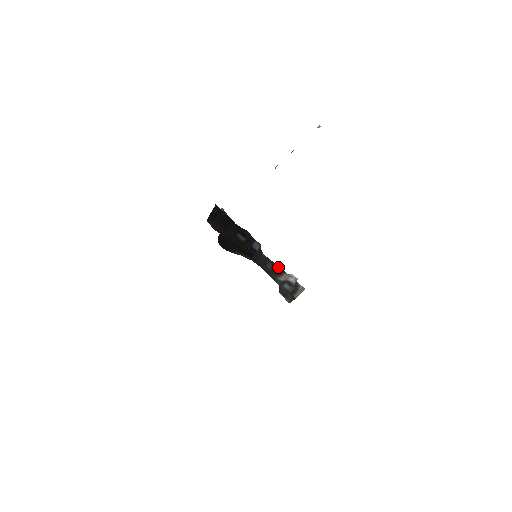
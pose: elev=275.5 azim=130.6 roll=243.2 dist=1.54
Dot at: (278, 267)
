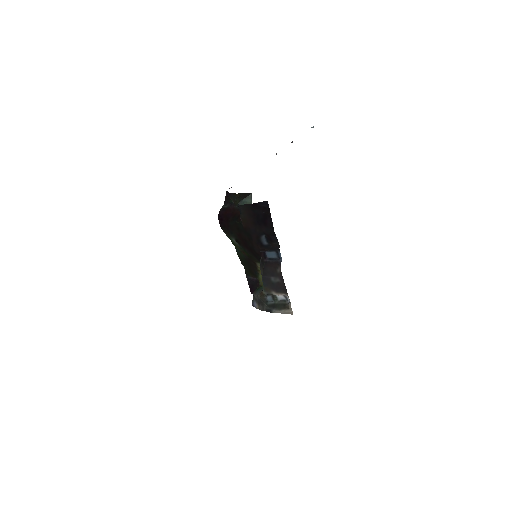
Dot at: (284, 287)
